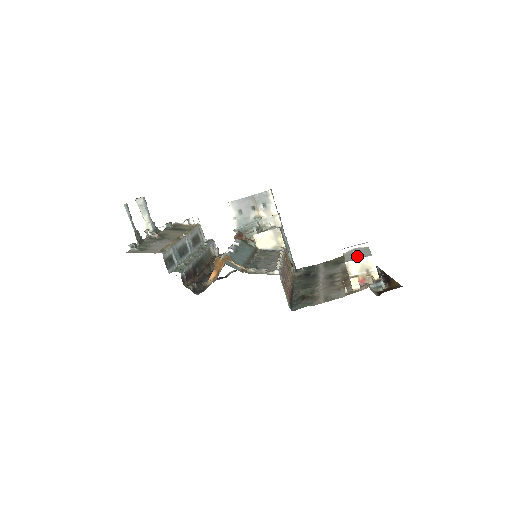
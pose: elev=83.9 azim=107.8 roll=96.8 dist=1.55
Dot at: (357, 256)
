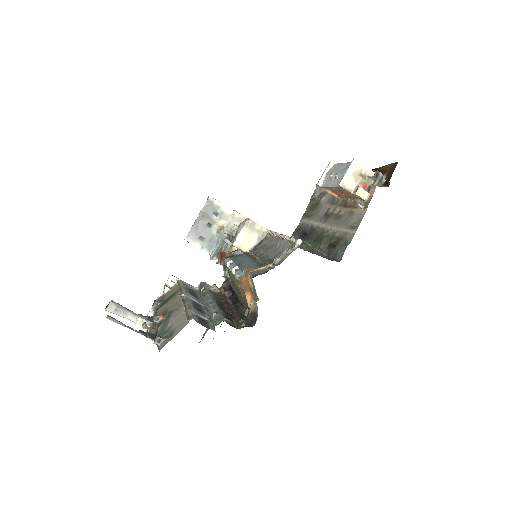
Dot at: (340, 174)
